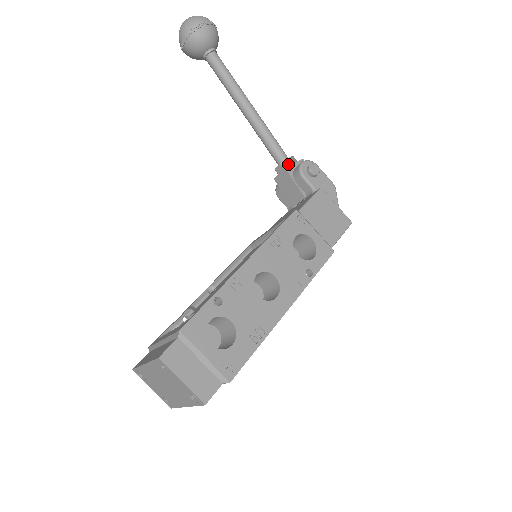
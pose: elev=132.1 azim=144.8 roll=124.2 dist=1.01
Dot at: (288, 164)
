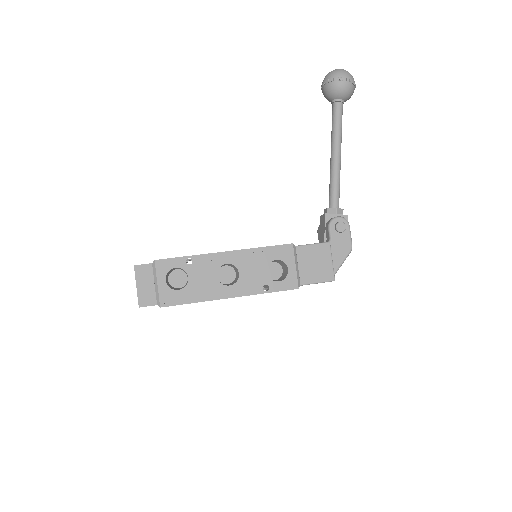
Dot at: (332, 212)
